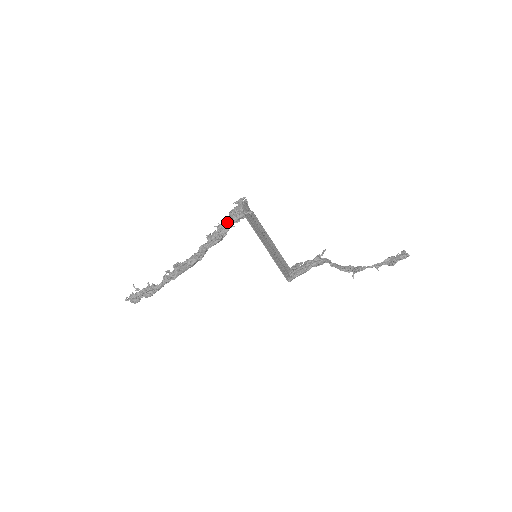
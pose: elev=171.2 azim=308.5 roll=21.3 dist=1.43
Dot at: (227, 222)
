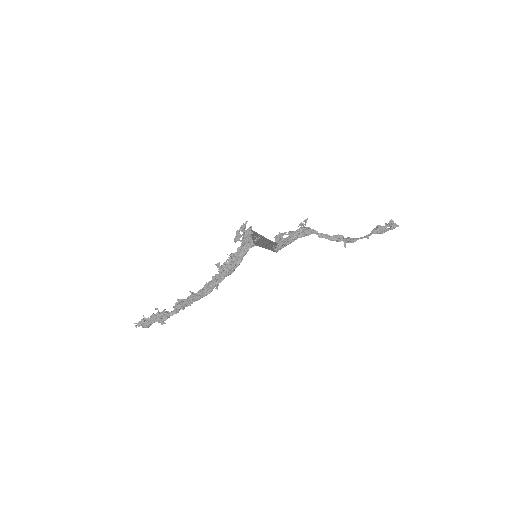
Dot at: (239, 255)
